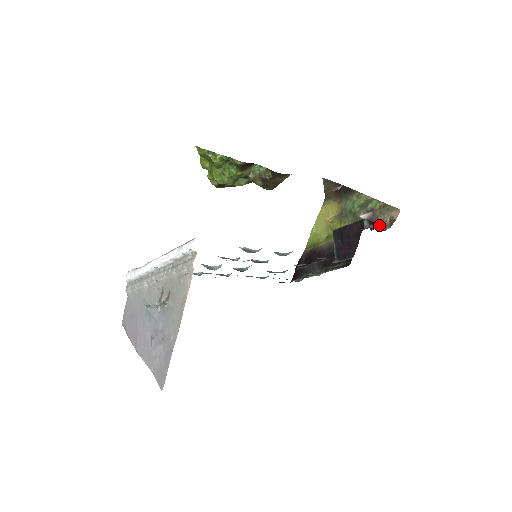
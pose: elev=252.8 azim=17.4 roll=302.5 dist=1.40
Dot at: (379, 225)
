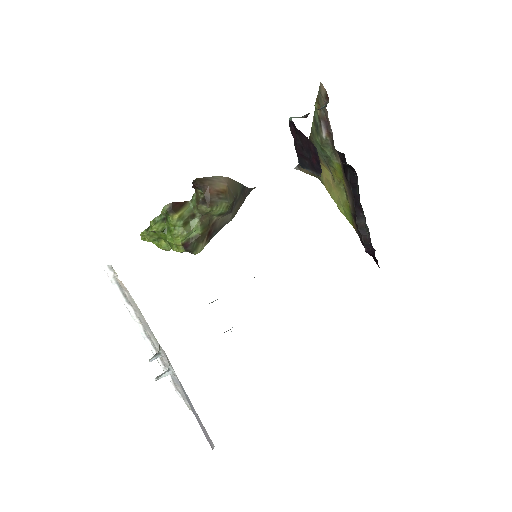
Dot at: occluded
